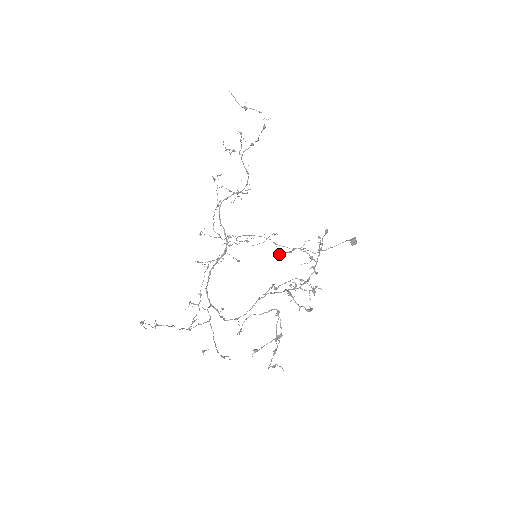
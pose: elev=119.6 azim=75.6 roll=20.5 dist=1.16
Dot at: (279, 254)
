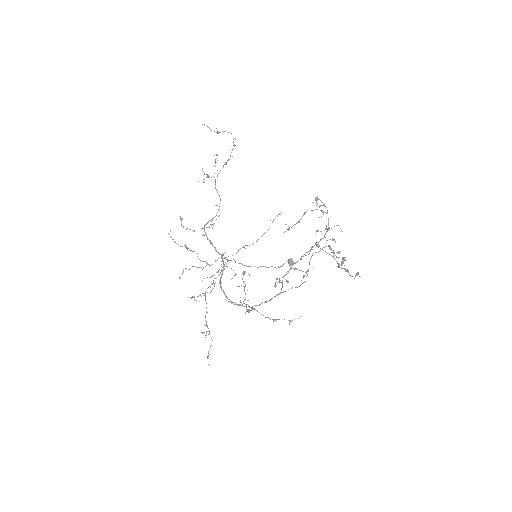
Dot at: (288, 230)
